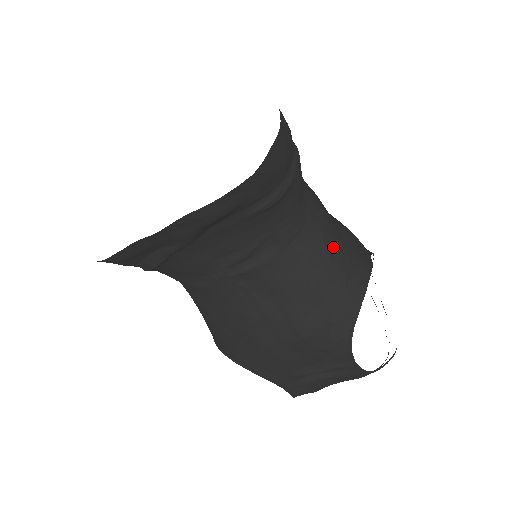
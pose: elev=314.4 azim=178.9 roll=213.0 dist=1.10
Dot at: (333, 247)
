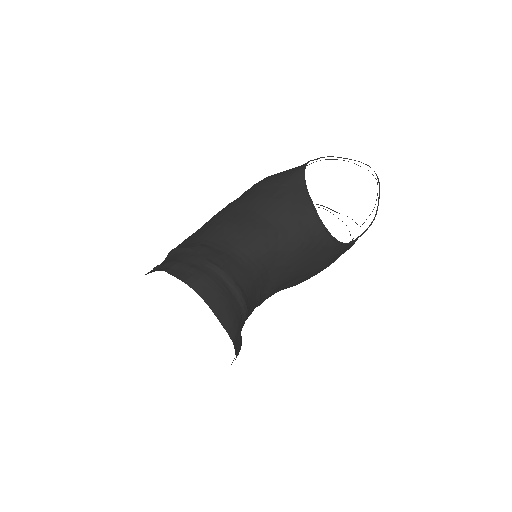
Dot at: (287, 245)
